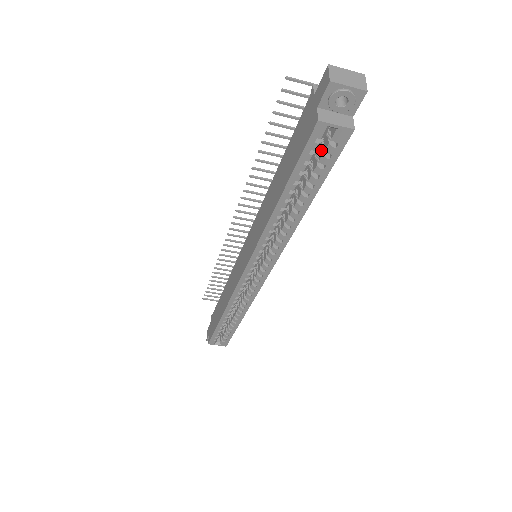
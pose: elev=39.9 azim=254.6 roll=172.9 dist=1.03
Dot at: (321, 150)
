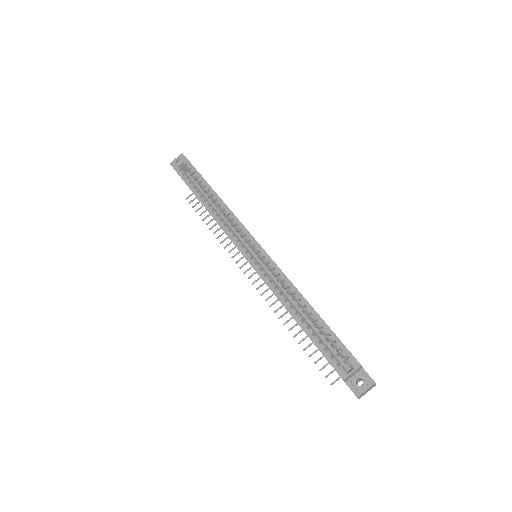
Dot at: (192, 175)
